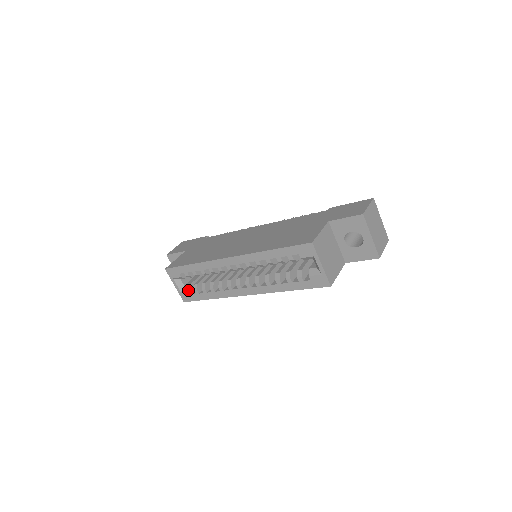
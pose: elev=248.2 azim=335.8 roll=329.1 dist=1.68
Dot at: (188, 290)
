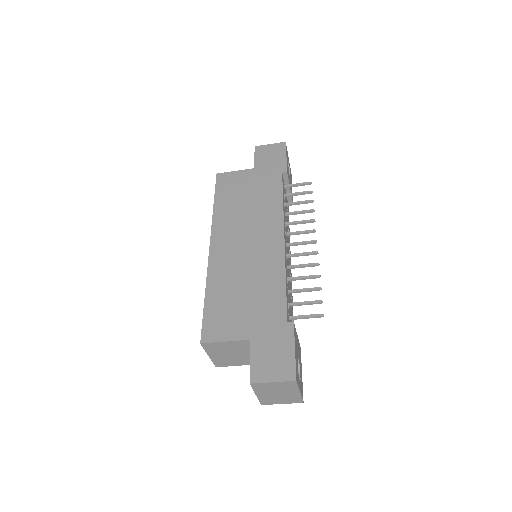
Dot at: occluded
